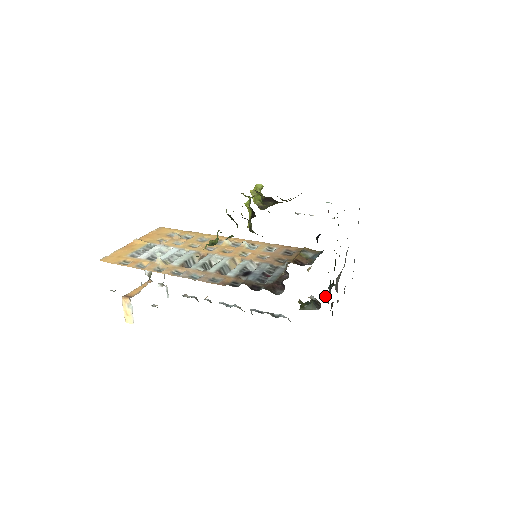
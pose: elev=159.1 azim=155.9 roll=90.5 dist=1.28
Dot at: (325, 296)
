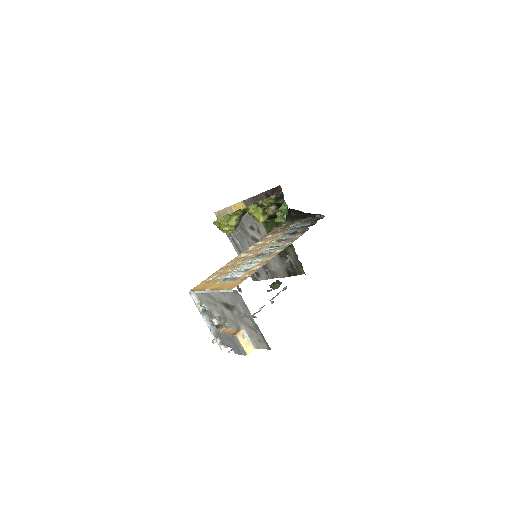
Dot at: (287, 262)
